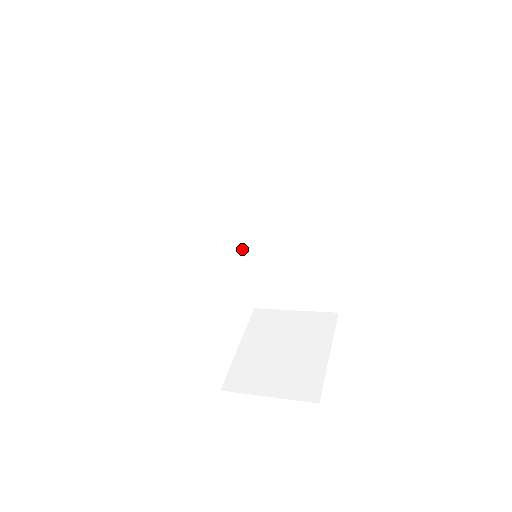
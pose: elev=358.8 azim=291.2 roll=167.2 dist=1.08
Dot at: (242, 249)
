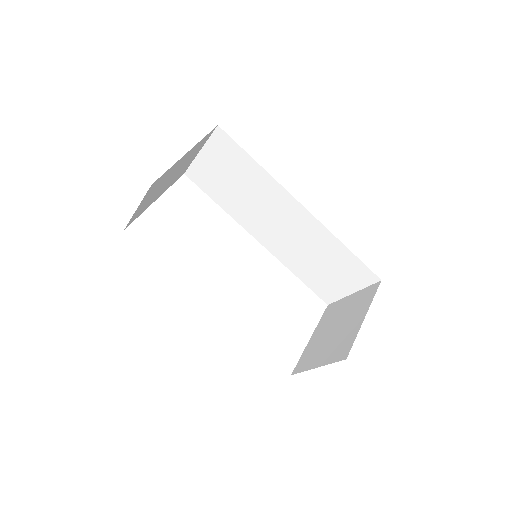
Dot at: (282, 259)
